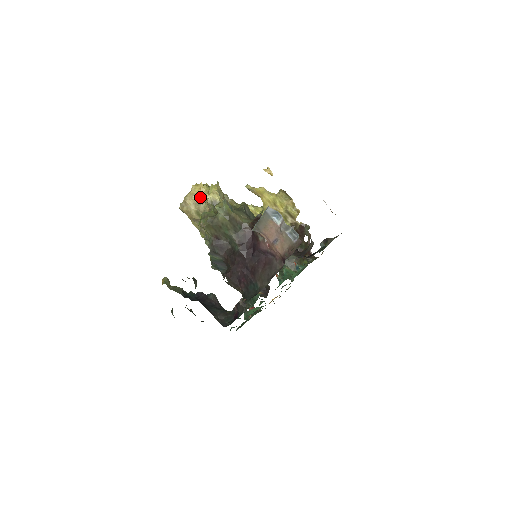
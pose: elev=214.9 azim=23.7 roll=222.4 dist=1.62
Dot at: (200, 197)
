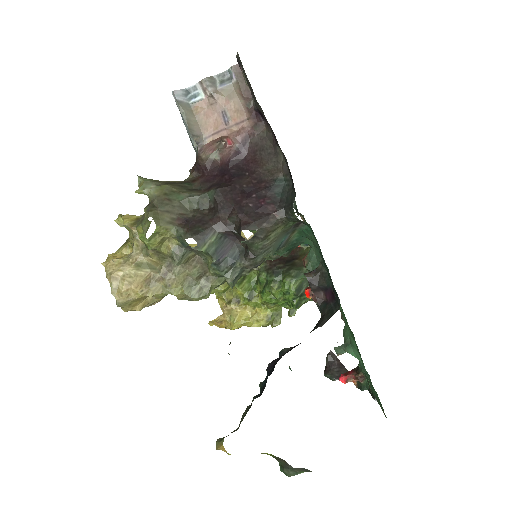
Dot at: (123, 259)
